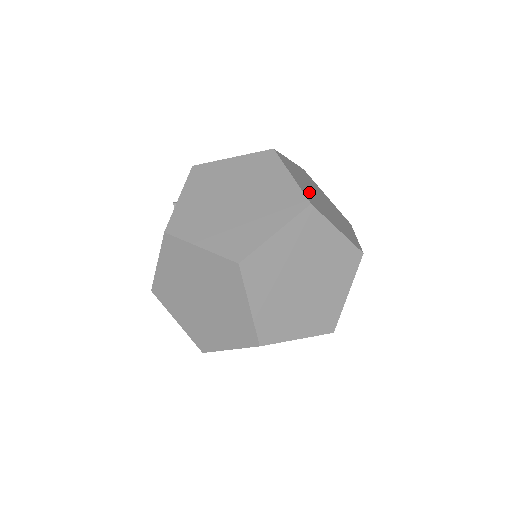
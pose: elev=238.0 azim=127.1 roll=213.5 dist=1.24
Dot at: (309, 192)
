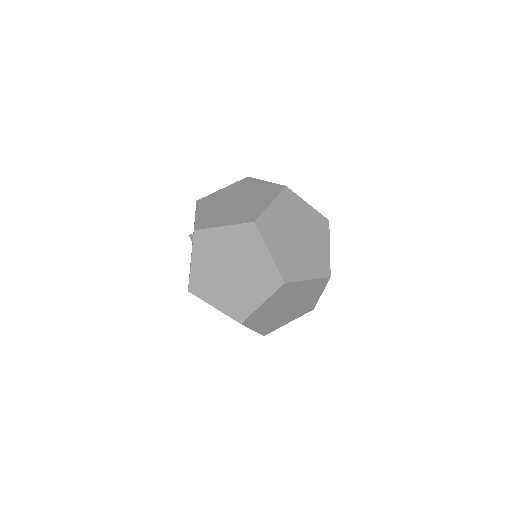
Dot at: occluded
